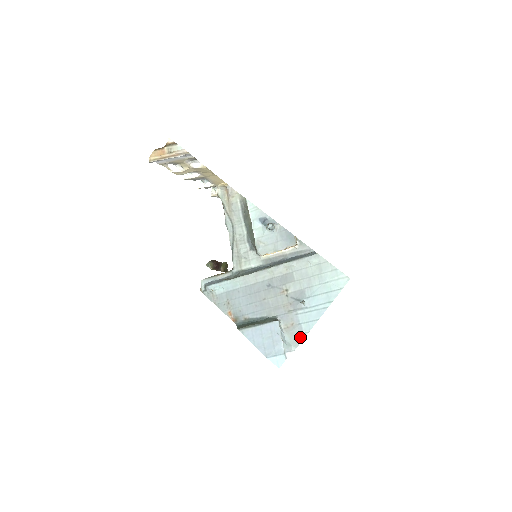
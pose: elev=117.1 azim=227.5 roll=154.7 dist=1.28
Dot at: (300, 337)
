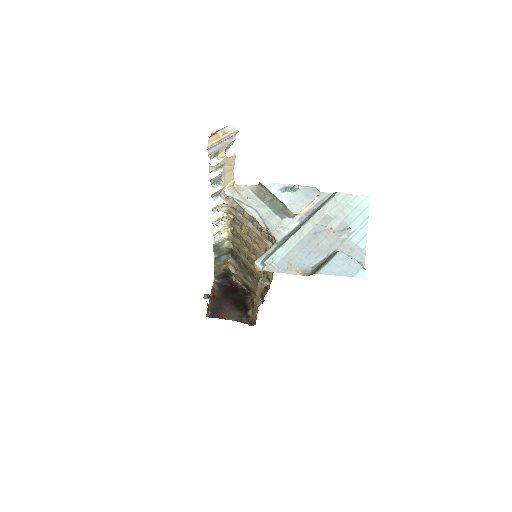
Dot at: (362, 253)
